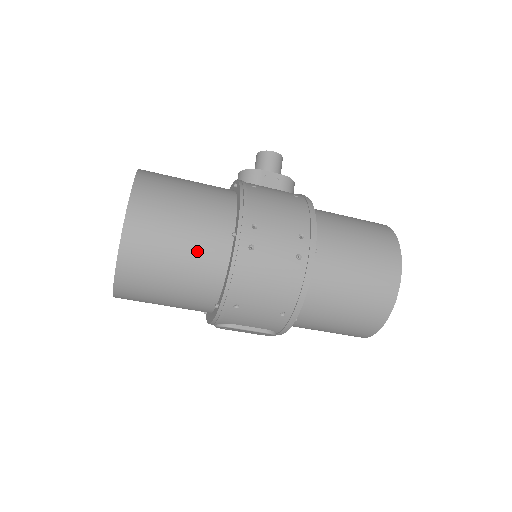
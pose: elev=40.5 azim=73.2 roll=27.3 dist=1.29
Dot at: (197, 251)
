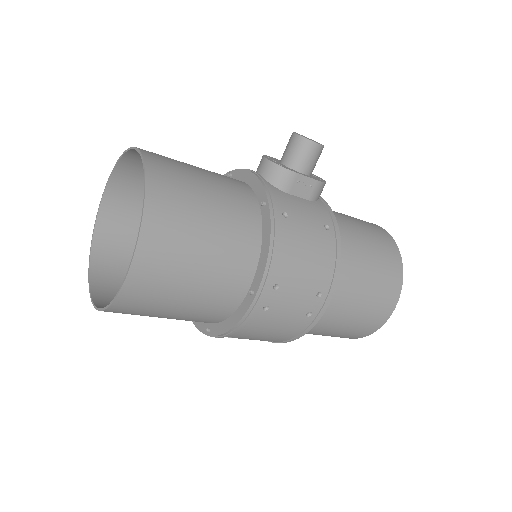
Dot at: (205, 302)
